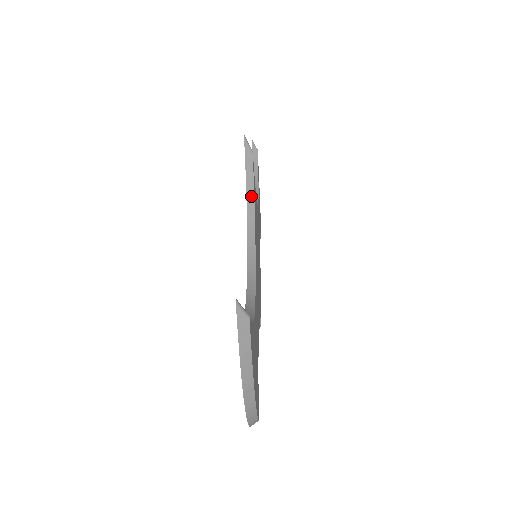
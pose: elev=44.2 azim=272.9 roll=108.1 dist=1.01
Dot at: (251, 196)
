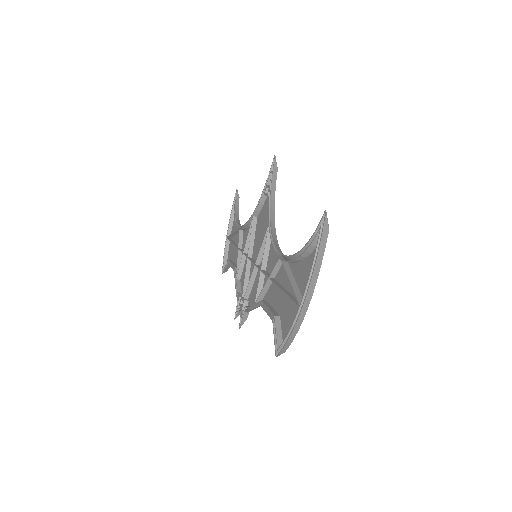
Dot at: (273, 199)
